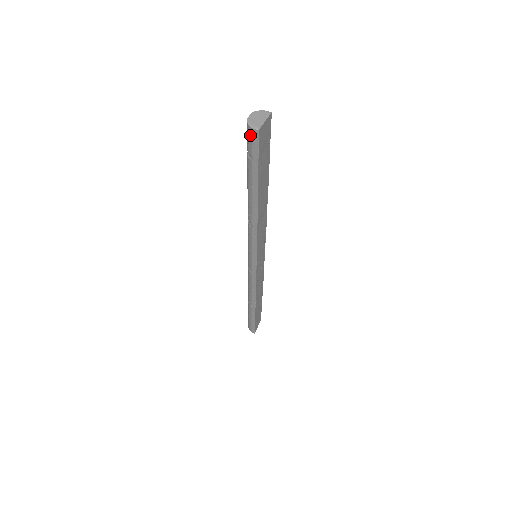
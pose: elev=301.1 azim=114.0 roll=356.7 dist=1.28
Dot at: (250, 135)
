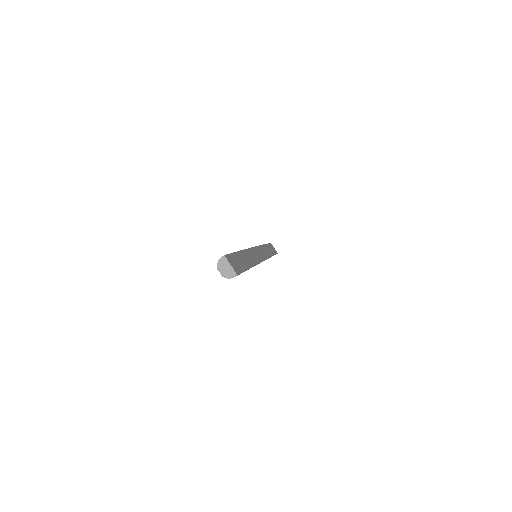
Dot at: occluded
